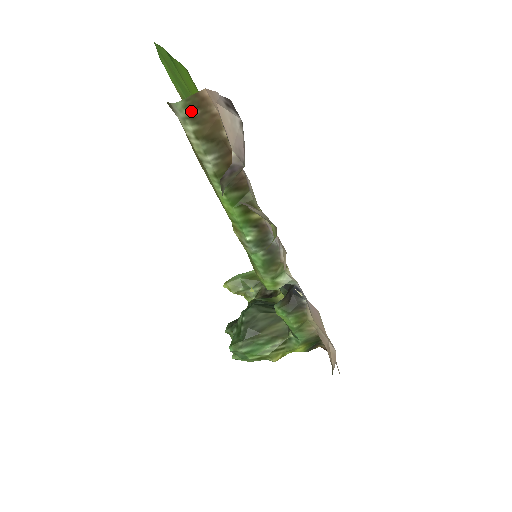
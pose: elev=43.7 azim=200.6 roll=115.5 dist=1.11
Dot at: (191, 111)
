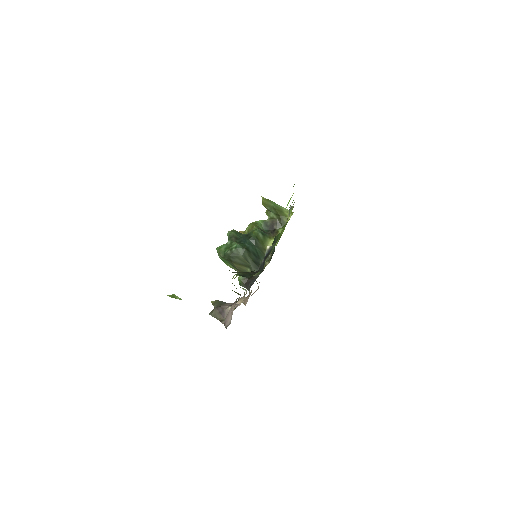
Dot at: occluded
